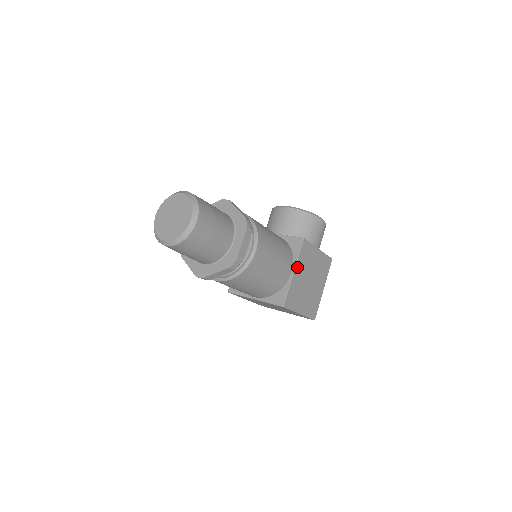
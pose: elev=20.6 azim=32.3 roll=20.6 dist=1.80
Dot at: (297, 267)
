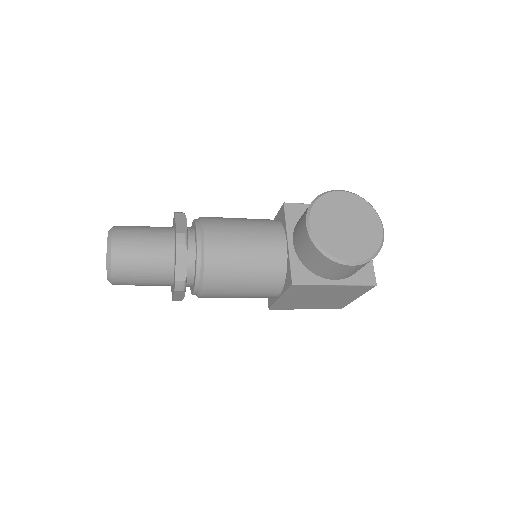
Dot at: (286, 296)
